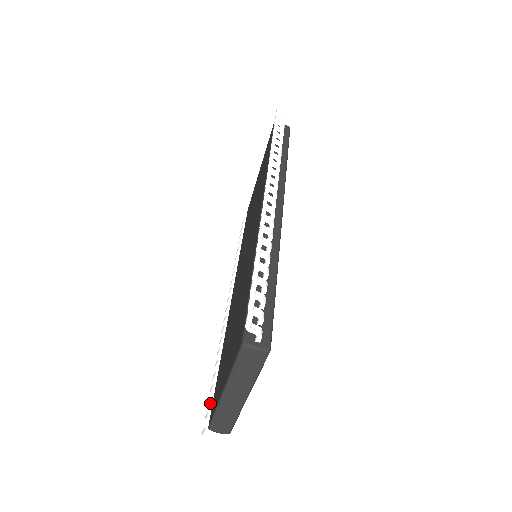
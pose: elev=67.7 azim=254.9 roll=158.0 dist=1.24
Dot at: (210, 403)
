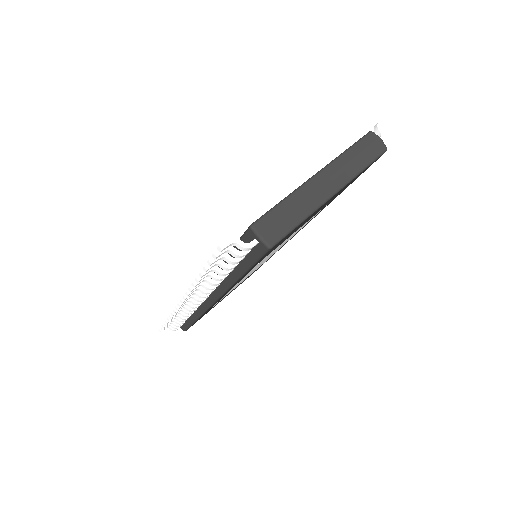
Dot at: occluded
